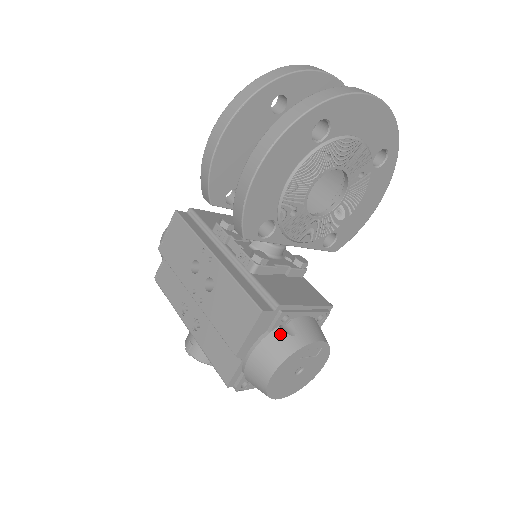
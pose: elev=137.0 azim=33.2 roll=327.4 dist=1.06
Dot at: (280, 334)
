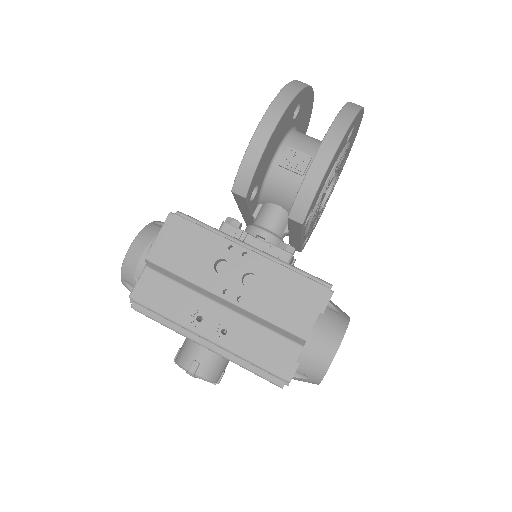
Dot at: (331, 313)
